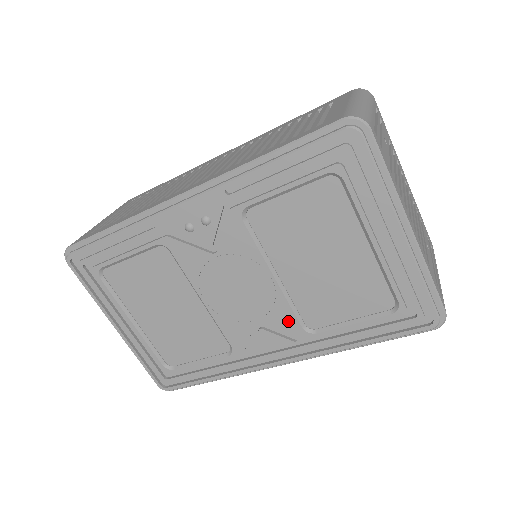
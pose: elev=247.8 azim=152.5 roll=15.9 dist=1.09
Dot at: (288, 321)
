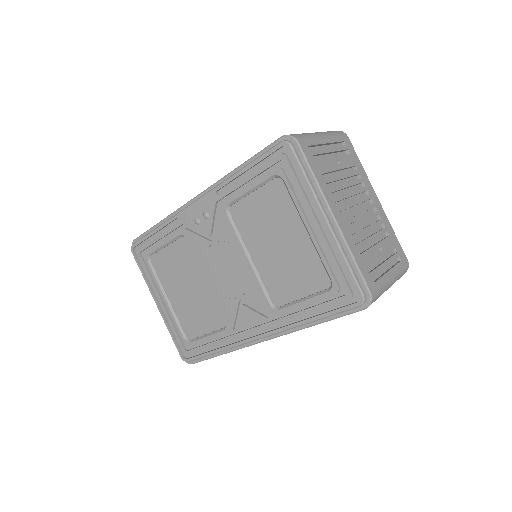
Dot at: (260, 298)
